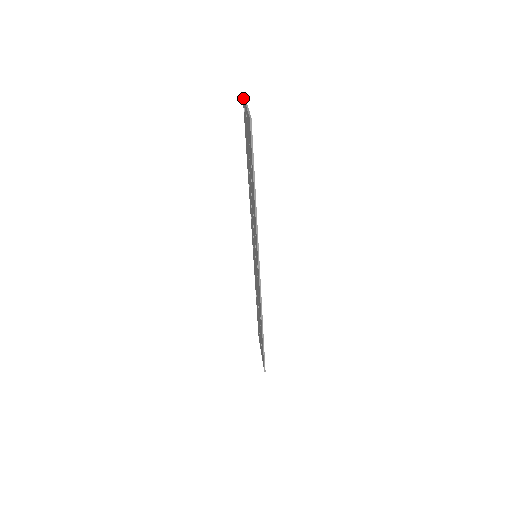
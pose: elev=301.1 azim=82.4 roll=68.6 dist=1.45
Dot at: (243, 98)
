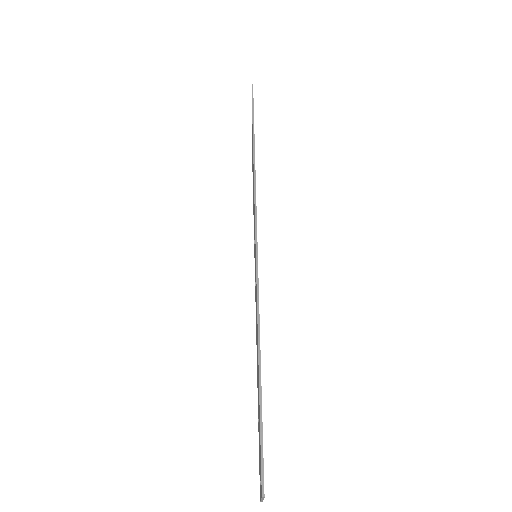
Dot at: occluded
